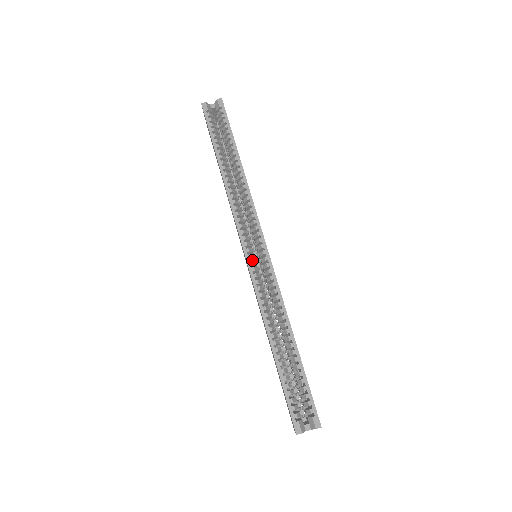
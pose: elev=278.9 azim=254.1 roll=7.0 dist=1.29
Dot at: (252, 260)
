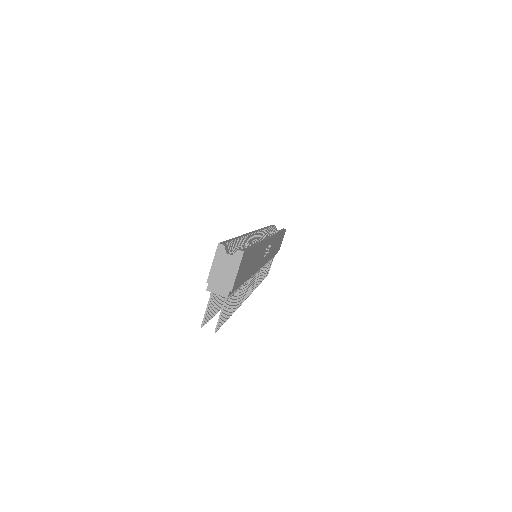
Dot at: occluded
